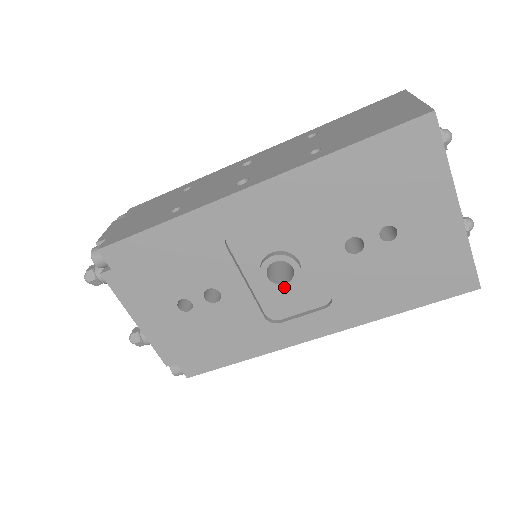
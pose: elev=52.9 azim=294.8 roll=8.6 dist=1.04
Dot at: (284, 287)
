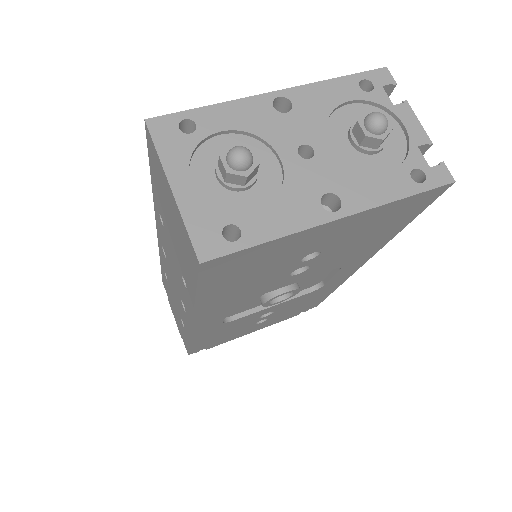
Dot at: (296, 293)
